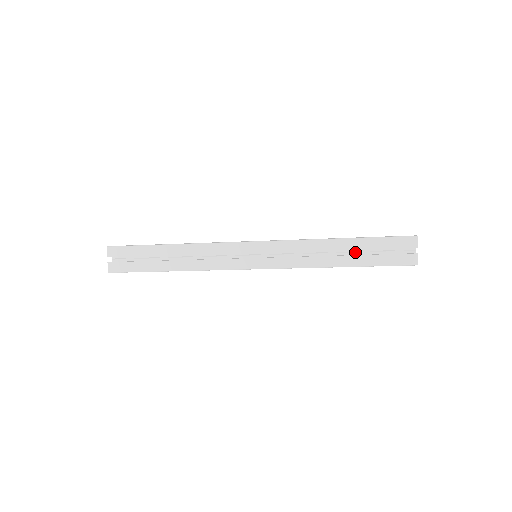
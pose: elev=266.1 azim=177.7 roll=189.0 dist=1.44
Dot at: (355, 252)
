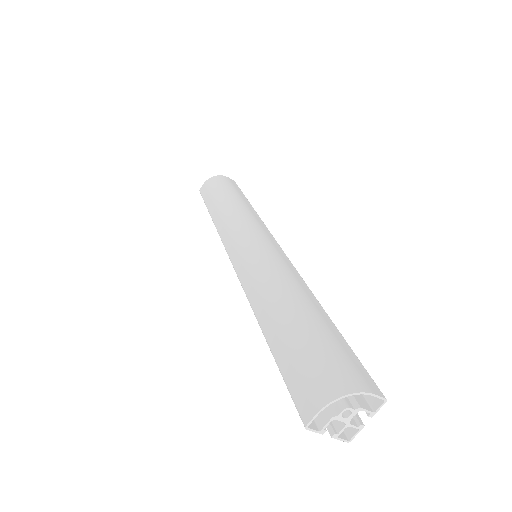
Dot at: occluded
